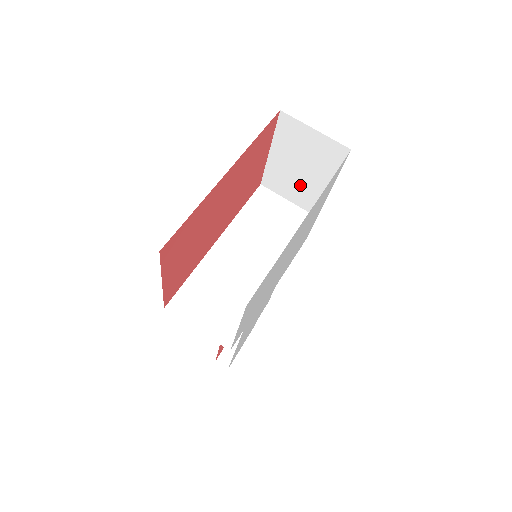
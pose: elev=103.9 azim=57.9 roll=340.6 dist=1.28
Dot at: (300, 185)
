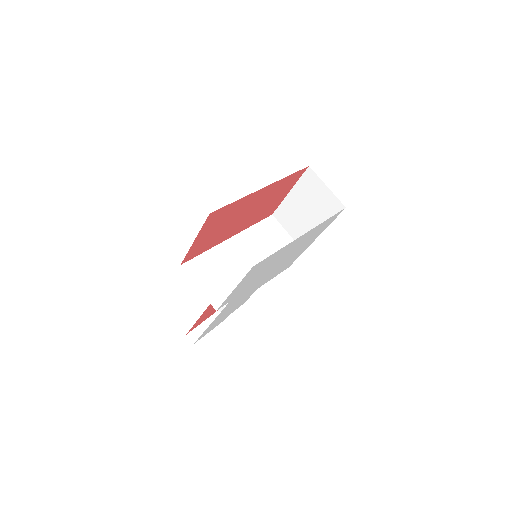
Dot at: (301, 223)
